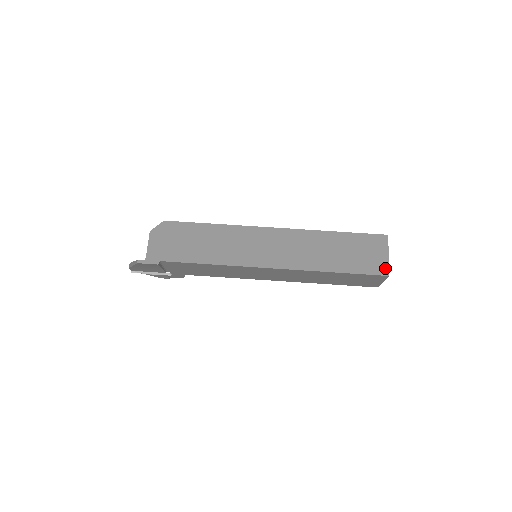
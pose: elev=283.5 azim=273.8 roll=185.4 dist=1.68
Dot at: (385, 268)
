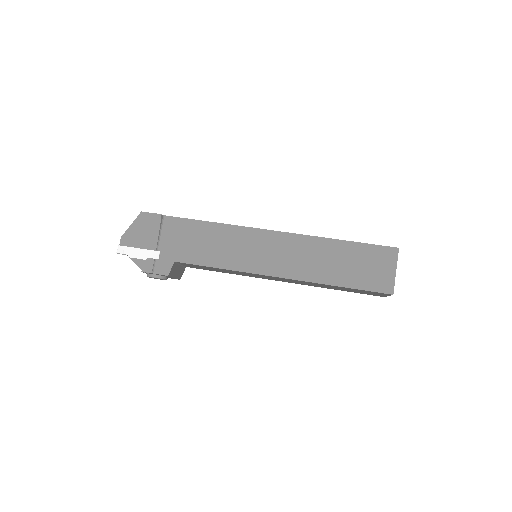
Dot at: occluded
